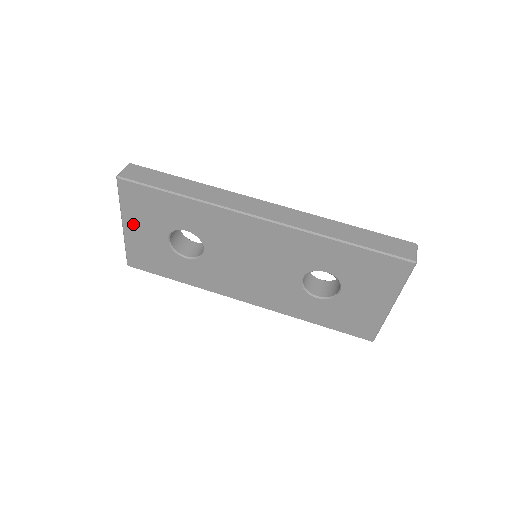
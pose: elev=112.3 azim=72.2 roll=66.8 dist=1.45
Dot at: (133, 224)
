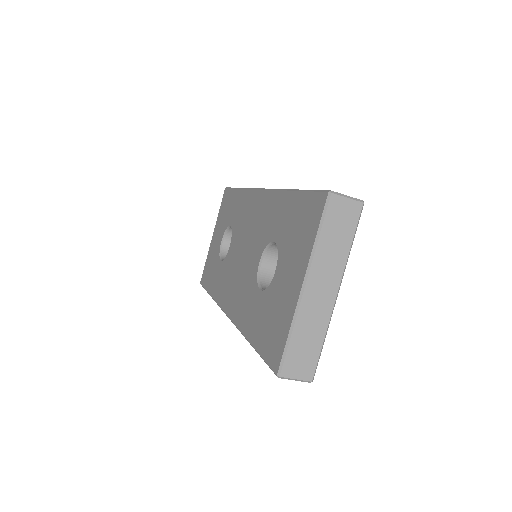
Dot at: (216, 232)
